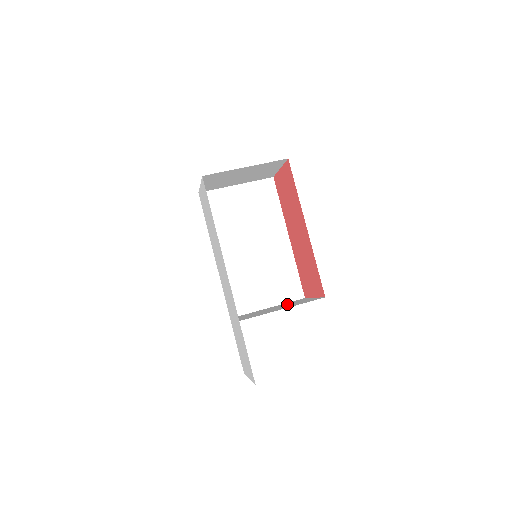
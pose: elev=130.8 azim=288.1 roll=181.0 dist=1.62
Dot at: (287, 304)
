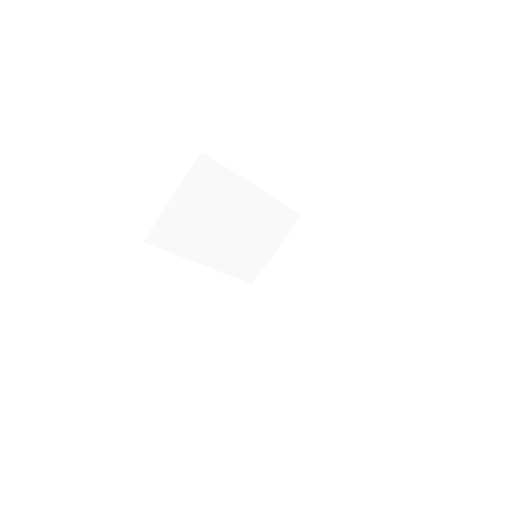
Dot at: (300, 251)
